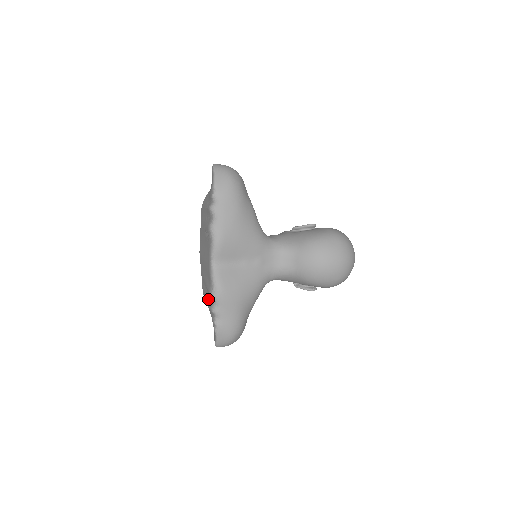
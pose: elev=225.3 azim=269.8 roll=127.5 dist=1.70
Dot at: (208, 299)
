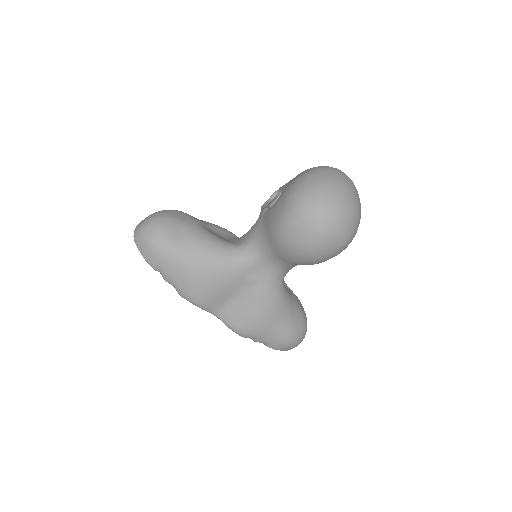
Dot at: occluded
